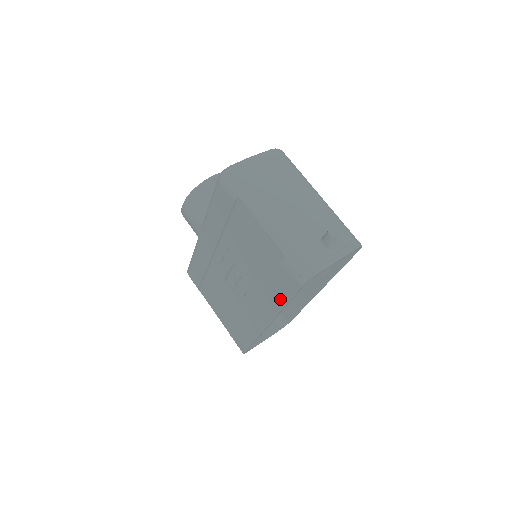
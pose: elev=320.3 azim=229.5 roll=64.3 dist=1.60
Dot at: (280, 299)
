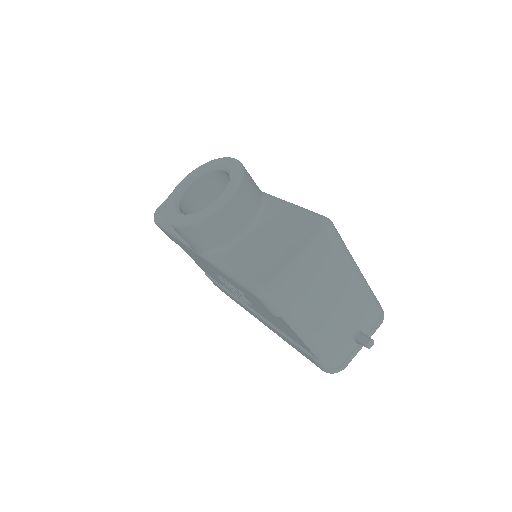
Dot at: occluded
